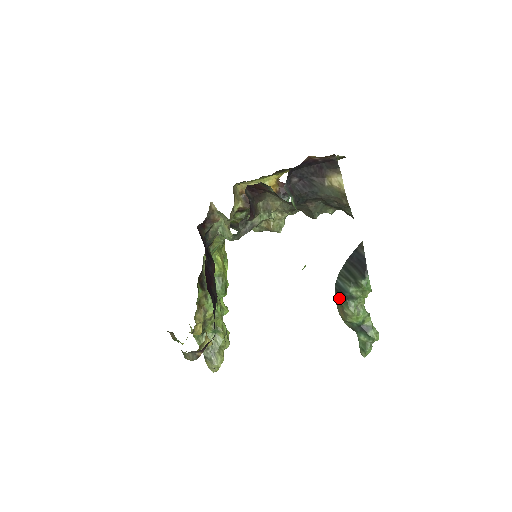
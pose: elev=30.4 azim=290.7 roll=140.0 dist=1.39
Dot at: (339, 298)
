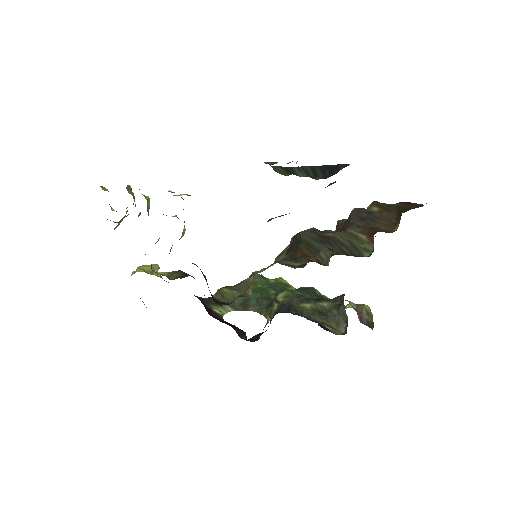
Dot at: (284, 170)
